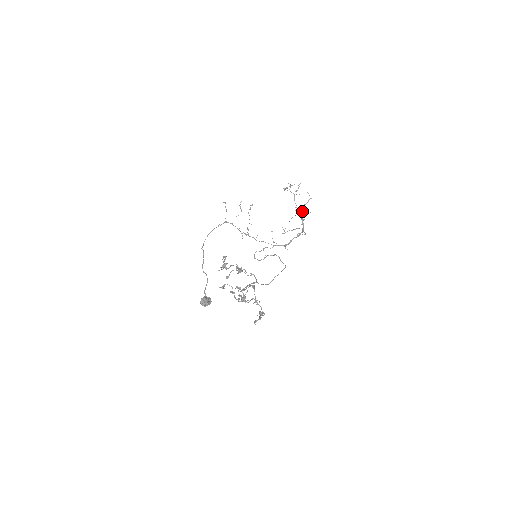
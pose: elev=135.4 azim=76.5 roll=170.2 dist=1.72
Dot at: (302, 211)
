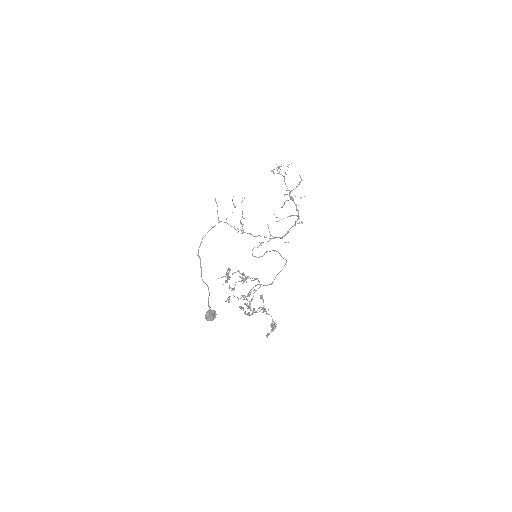
Dot at: occluded
